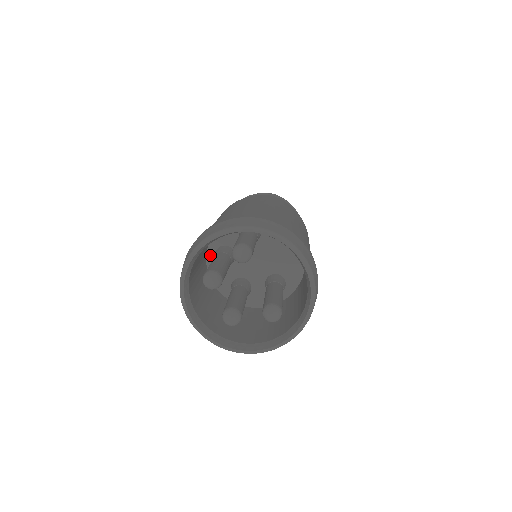
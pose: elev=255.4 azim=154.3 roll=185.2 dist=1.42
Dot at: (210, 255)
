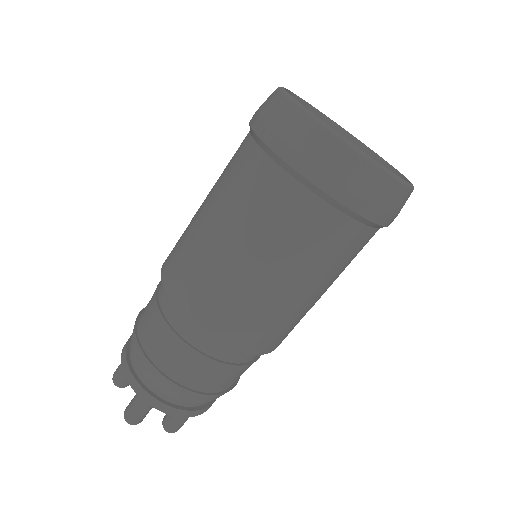
Dot at: occluded
